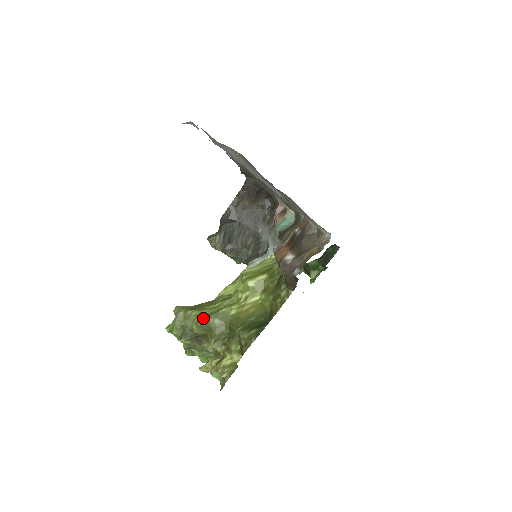
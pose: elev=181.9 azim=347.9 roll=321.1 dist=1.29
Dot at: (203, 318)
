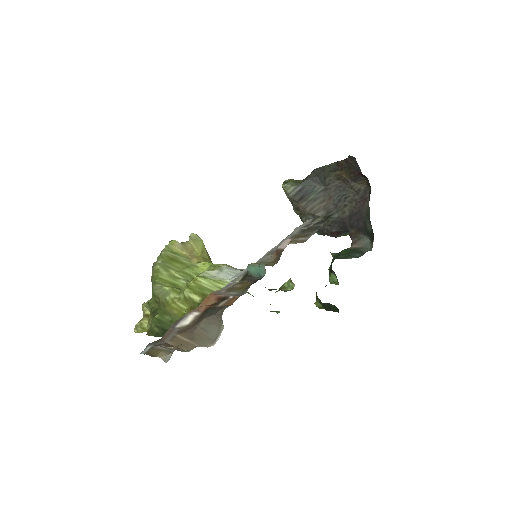
Dot at: (155, 278)
